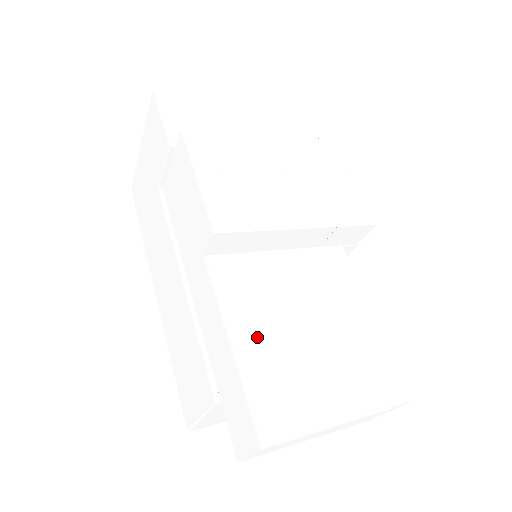
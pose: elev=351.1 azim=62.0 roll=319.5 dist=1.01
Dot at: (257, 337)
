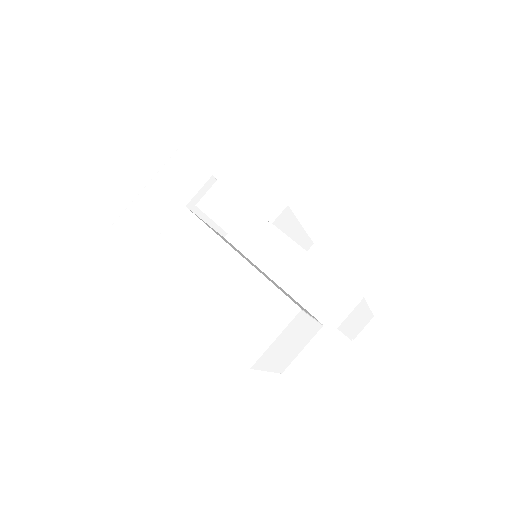
Dot at: occluded
